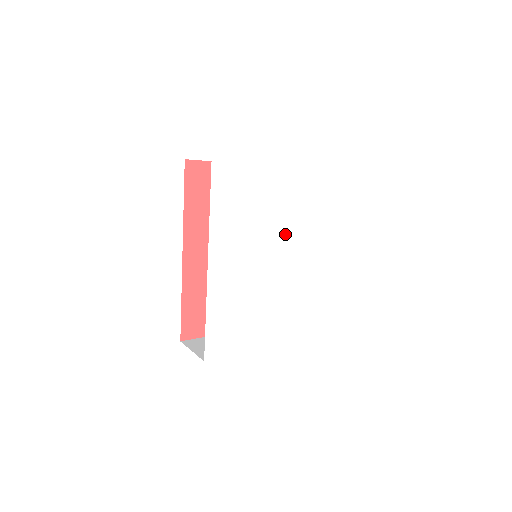
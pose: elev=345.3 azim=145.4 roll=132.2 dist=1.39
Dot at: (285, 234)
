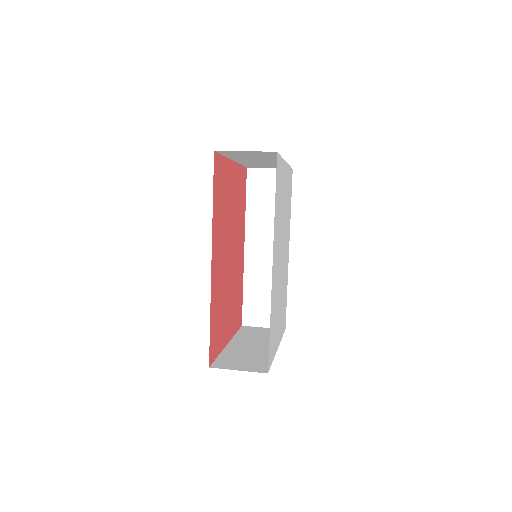
Dot at: (285, 229)
